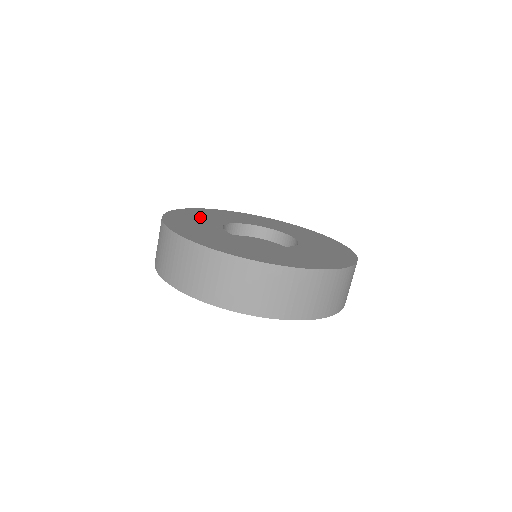
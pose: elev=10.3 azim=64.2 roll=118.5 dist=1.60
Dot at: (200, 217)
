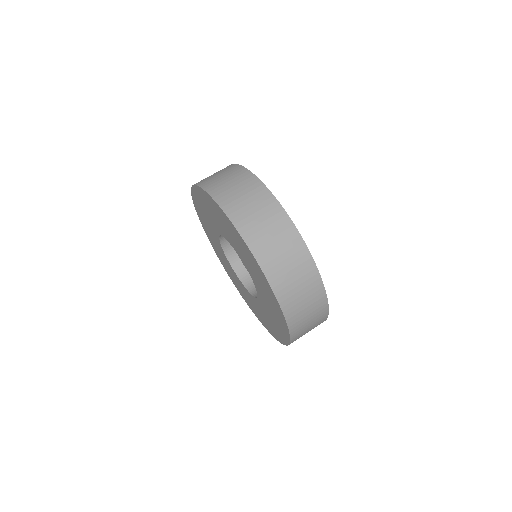
Dot at: occluded
